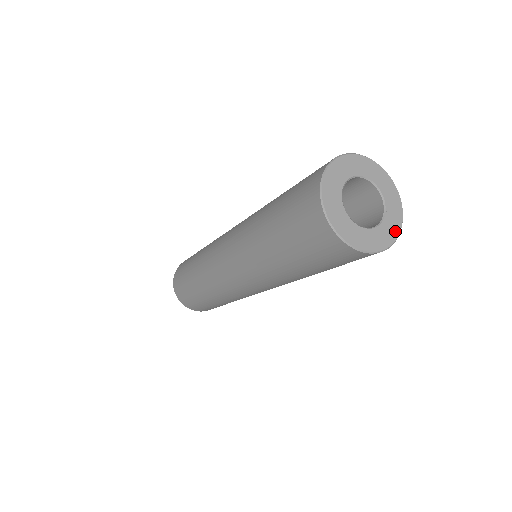
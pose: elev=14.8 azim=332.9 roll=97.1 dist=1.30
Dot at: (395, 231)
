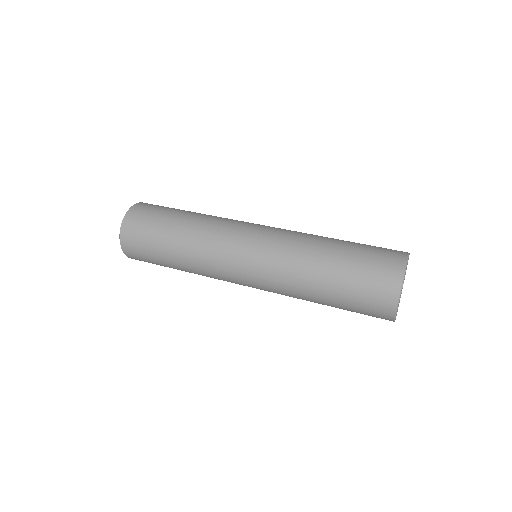
Dot at: occluded
